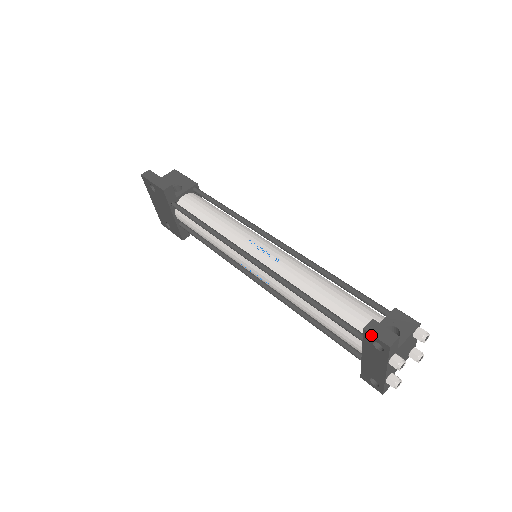
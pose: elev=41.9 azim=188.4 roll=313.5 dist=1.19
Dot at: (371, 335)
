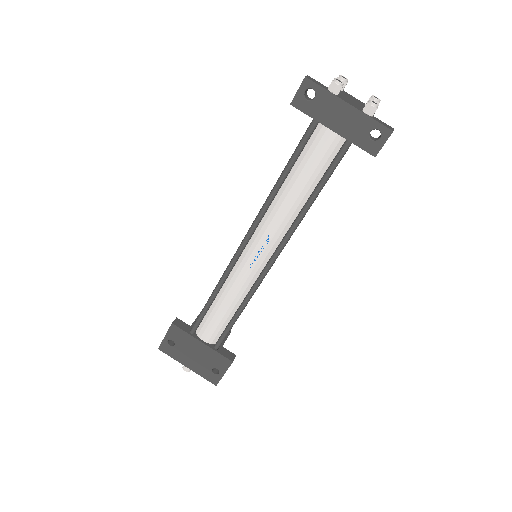
Dot at: (296, 97)
